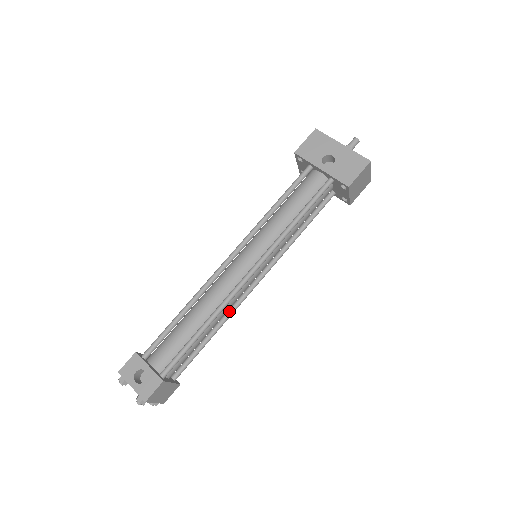
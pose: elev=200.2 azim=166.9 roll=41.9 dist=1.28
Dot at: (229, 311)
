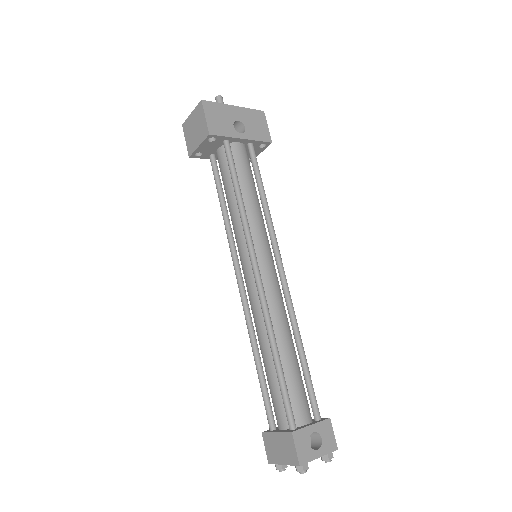
Dot at: occluded
